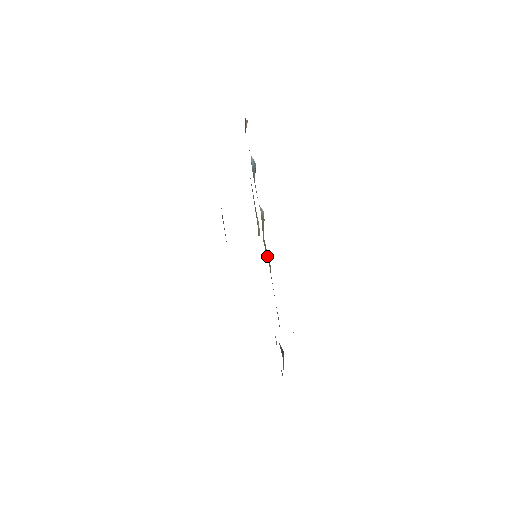
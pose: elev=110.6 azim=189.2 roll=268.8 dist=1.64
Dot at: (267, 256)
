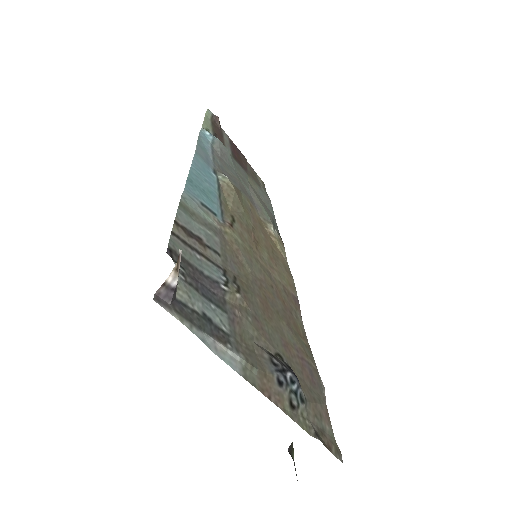
Dot at: (226, 219)
